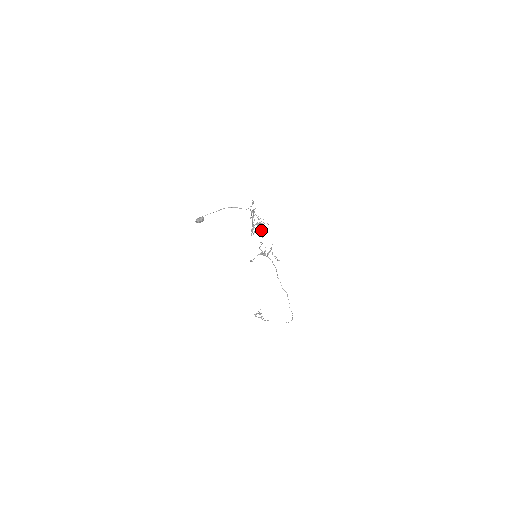
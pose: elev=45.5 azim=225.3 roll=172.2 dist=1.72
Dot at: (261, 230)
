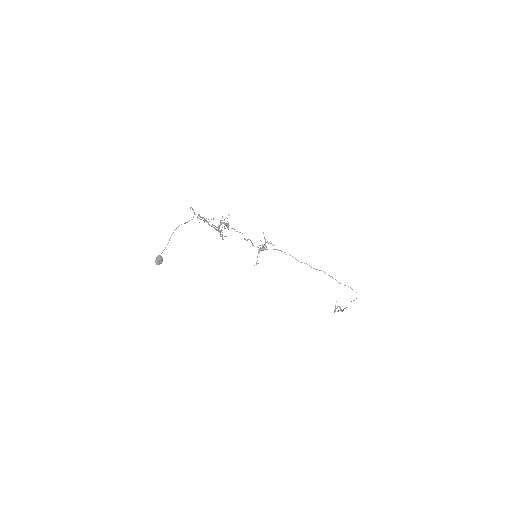
Dot at: occluded
